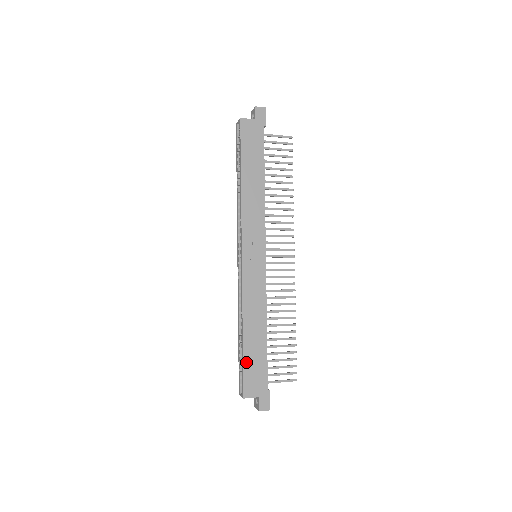
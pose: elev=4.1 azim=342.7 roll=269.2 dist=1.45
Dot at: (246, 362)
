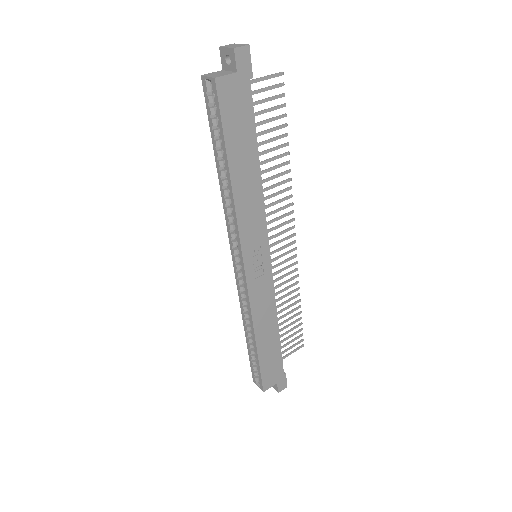
Dot at: (262, 364)
